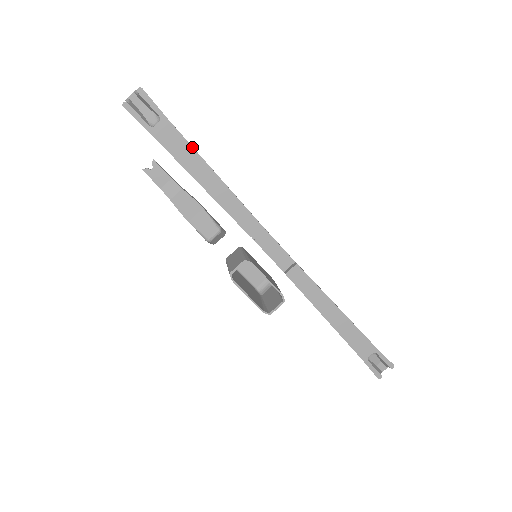
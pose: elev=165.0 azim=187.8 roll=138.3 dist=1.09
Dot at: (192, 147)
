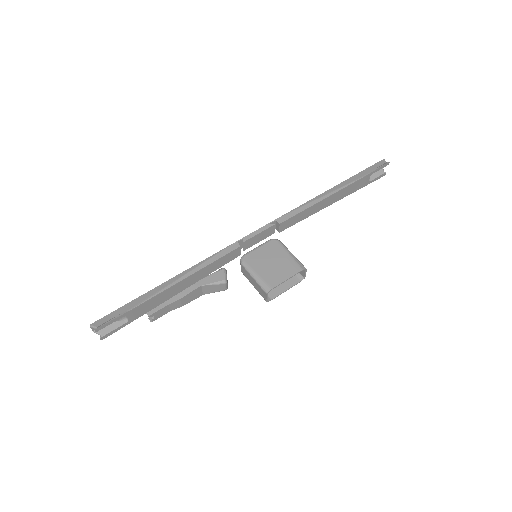
Dot at: (157, 295)
